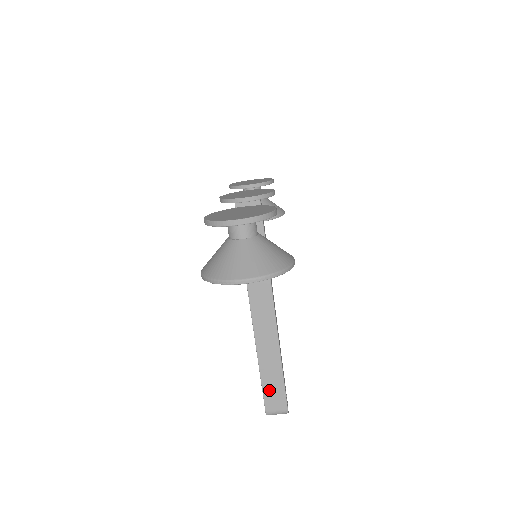
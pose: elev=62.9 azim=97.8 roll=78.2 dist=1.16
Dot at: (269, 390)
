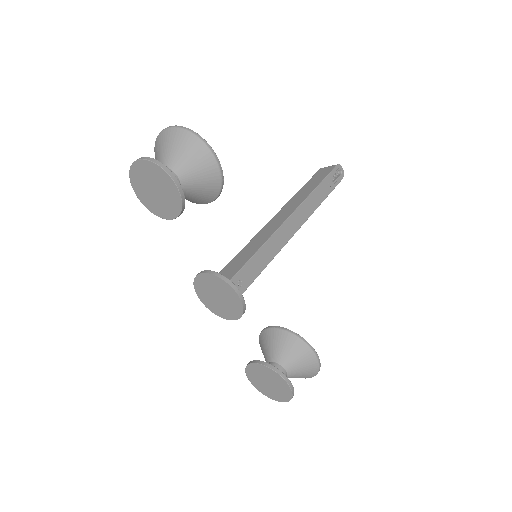
Dot at: occluded
